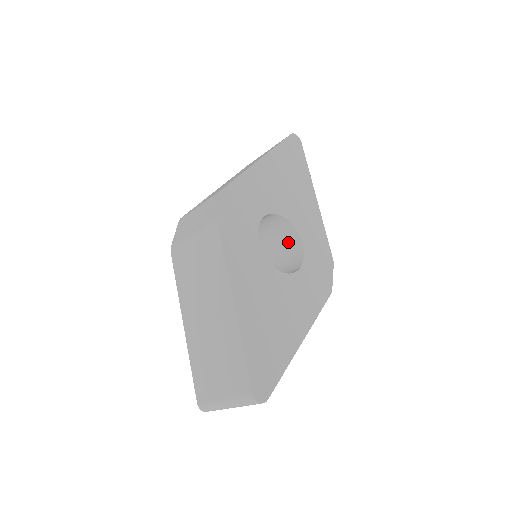
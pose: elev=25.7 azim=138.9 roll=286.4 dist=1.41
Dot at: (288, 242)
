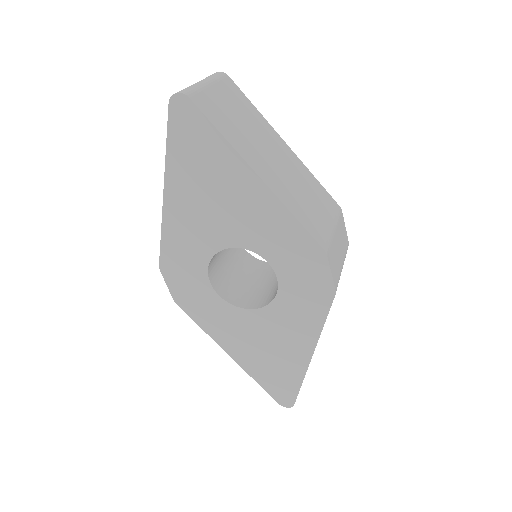
Dot at: occluded
